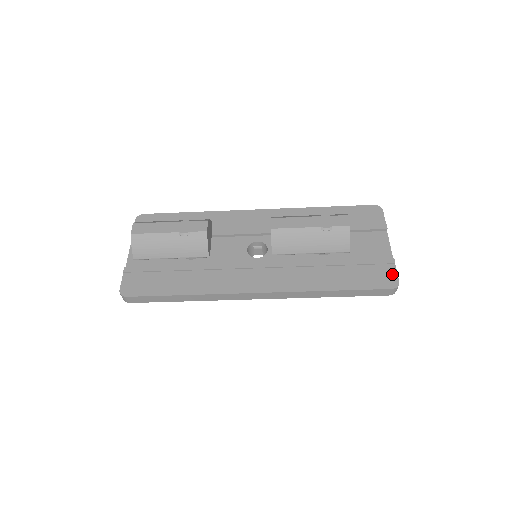
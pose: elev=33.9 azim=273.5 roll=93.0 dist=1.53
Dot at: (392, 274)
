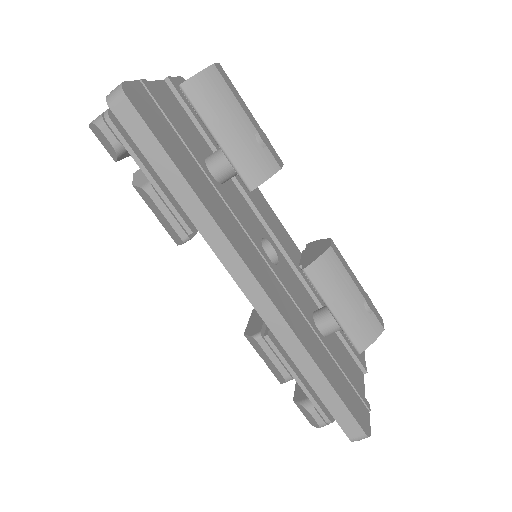
Dot at: (367, 418)
